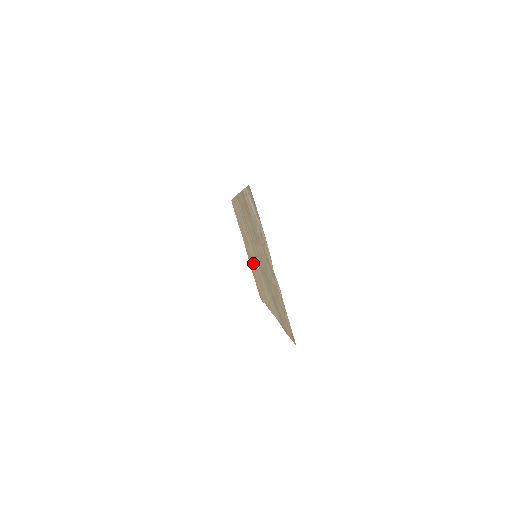
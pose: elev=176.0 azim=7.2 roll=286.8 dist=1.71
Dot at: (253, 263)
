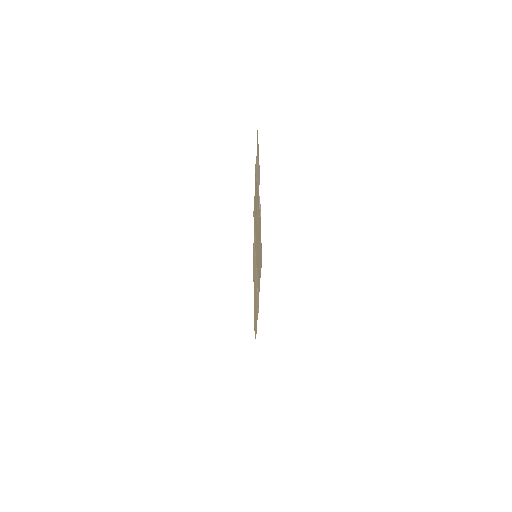
Dot at: occluded
